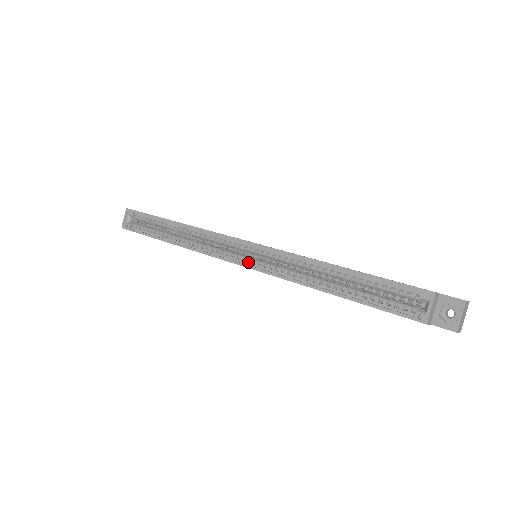
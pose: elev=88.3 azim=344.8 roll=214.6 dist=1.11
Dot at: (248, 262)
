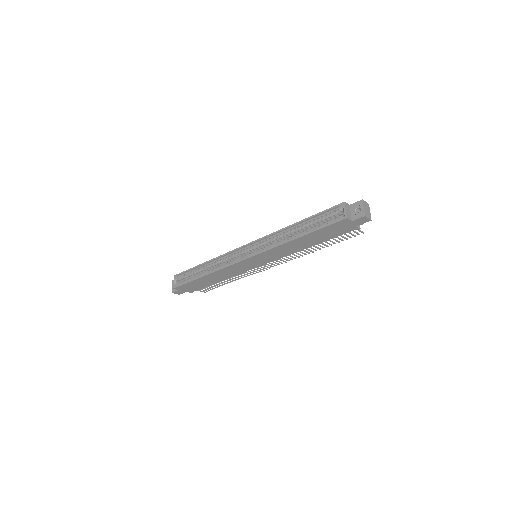
Dot at: occluded
